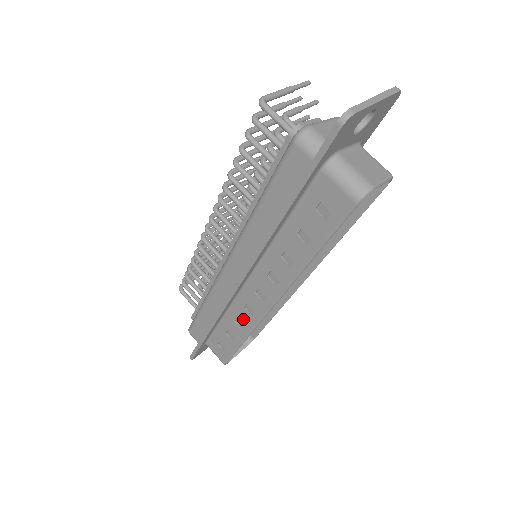
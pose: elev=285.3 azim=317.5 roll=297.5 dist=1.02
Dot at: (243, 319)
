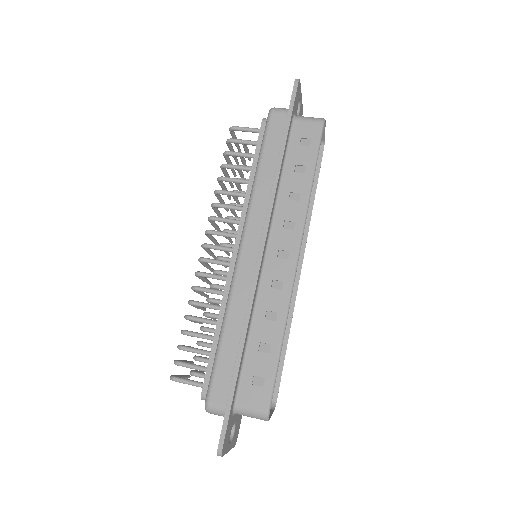
Dot at: (274, 304)
